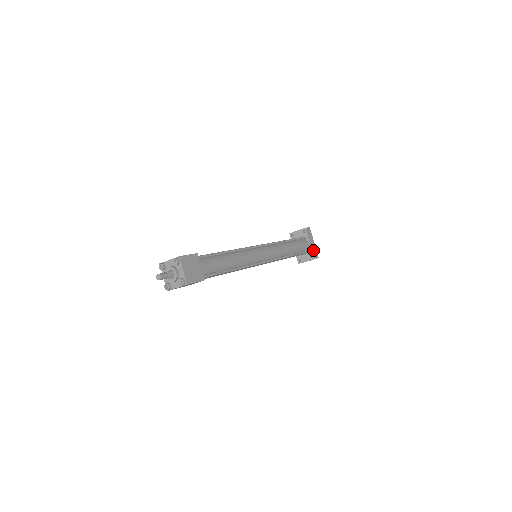
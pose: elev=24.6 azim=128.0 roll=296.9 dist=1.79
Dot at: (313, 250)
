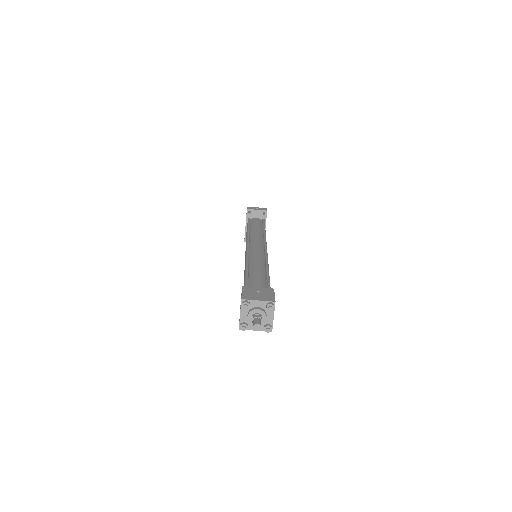
Dot at: occluded
